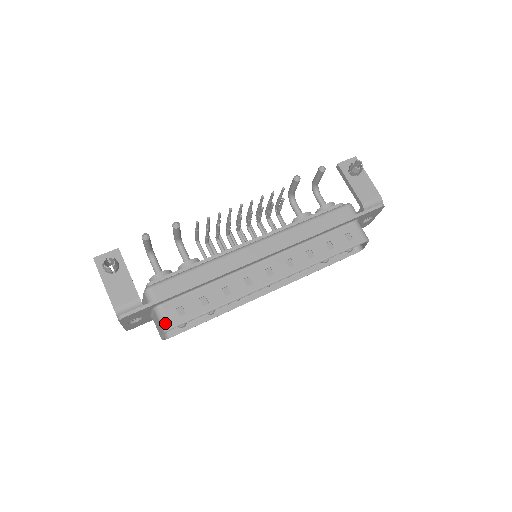
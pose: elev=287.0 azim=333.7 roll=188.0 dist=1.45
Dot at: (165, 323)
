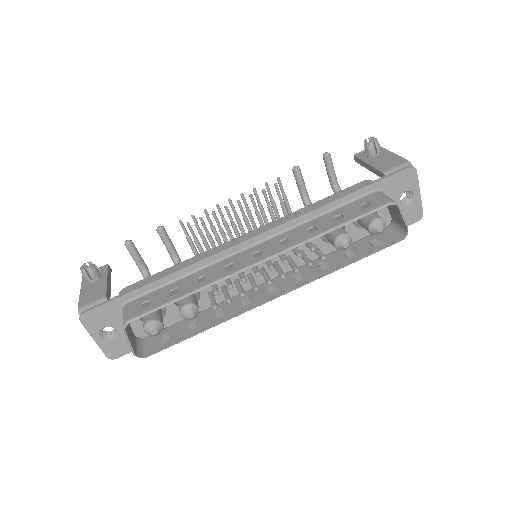
Dot at: (125, 317)
